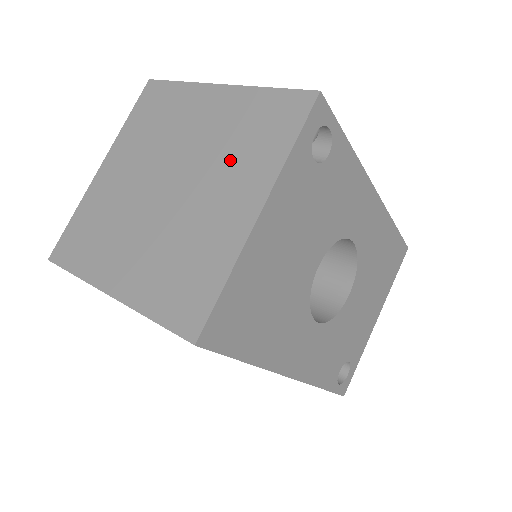
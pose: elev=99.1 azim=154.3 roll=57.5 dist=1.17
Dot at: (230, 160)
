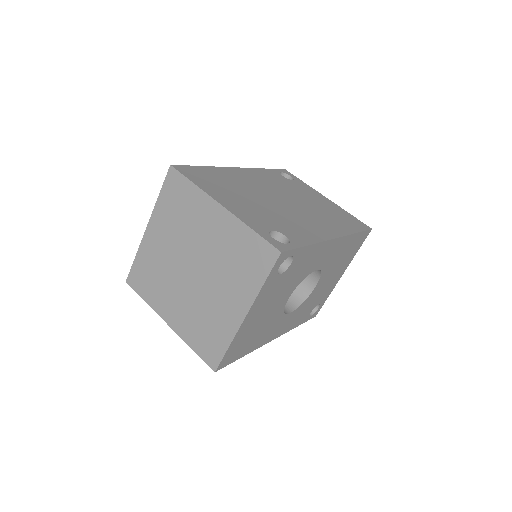
Dot at: (229, 273)
